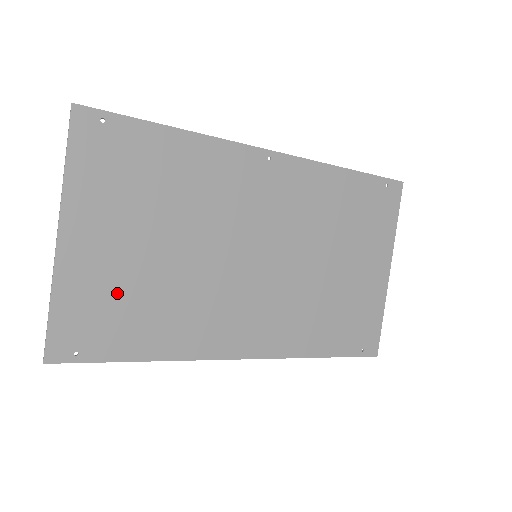
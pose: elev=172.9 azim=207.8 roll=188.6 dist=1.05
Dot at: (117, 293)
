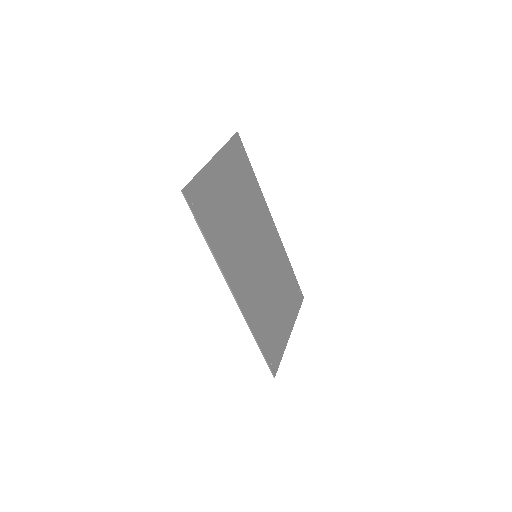
Dot at: (216, 202)
